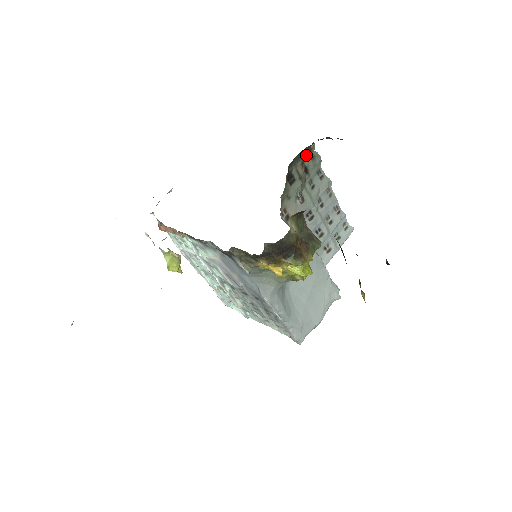
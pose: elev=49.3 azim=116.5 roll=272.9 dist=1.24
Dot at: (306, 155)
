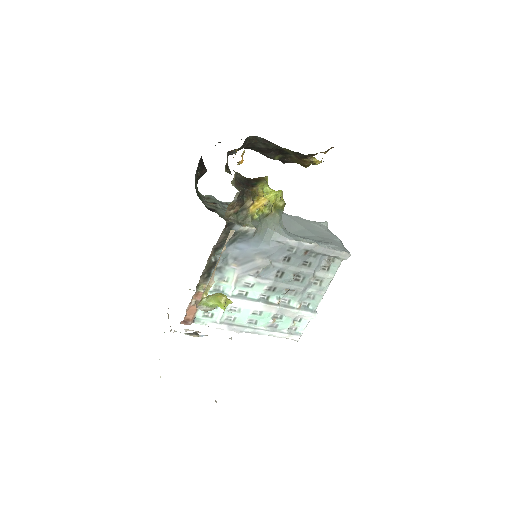
Dot at: (203, 198)
